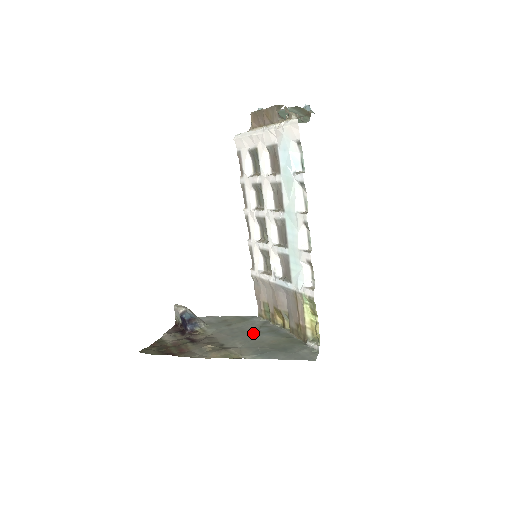
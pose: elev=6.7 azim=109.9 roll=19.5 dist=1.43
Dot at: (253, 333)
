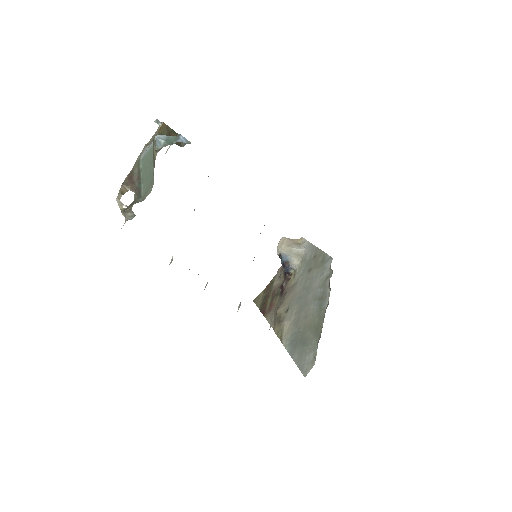
Dot at: (310, 297)
